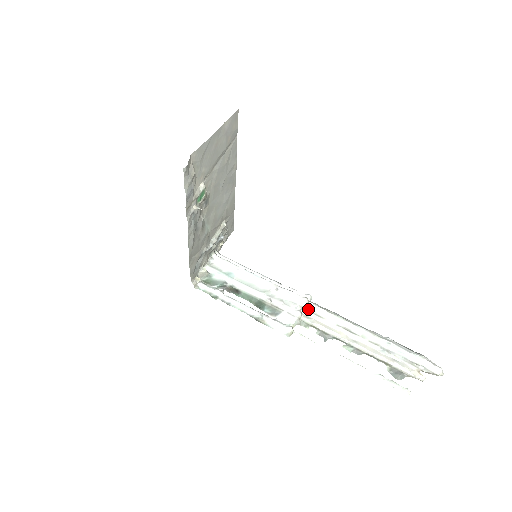
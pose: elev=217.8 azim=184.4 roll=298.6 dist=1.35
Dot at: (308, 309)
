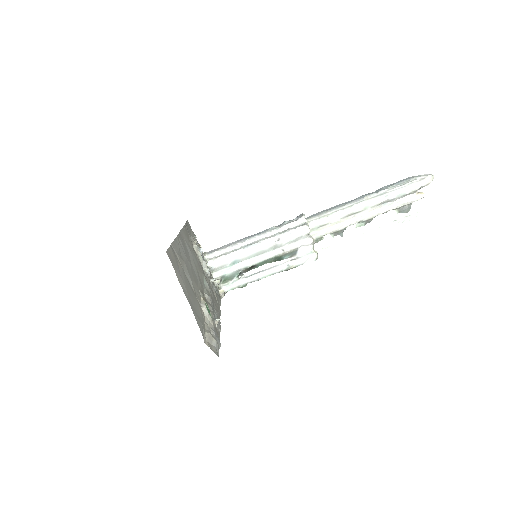
Dot at: (312, 229)
